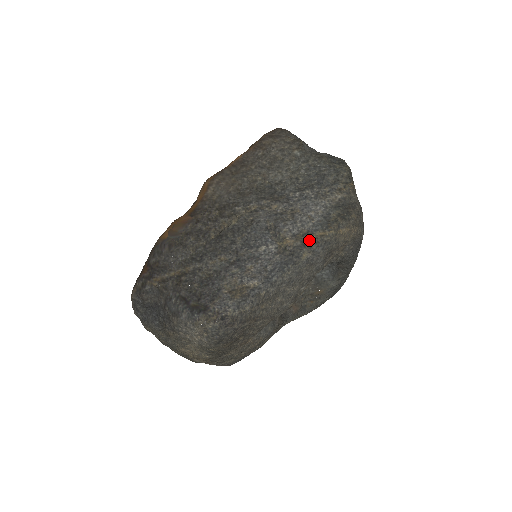
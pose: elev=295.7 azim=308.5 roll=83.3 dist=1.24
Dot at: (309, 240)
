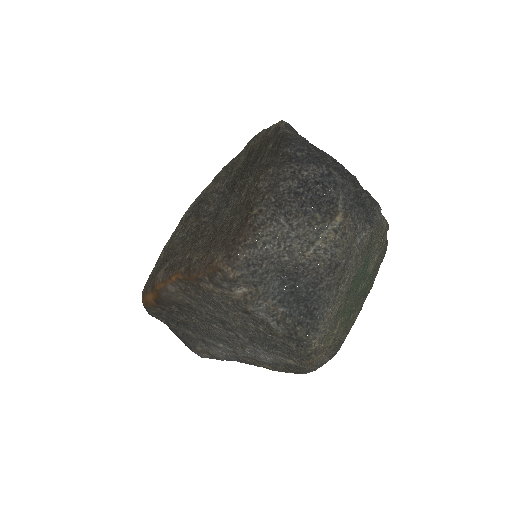
Dot at: (258, 364)
